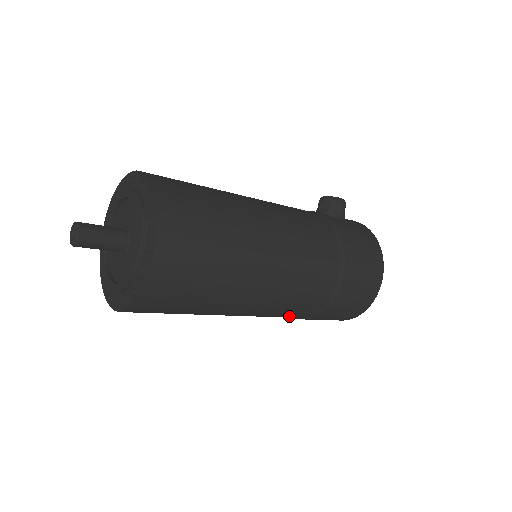
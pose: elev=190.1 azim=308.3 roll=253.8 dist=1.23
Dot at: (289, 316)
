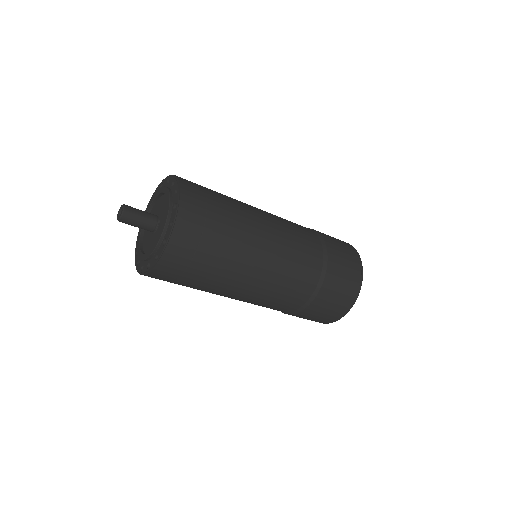
Dot at: (300, 285)
